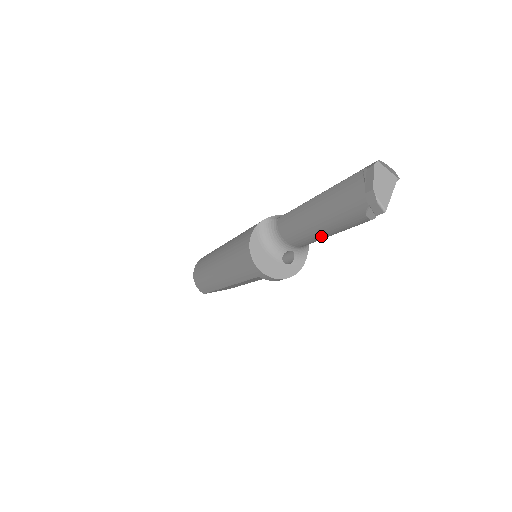
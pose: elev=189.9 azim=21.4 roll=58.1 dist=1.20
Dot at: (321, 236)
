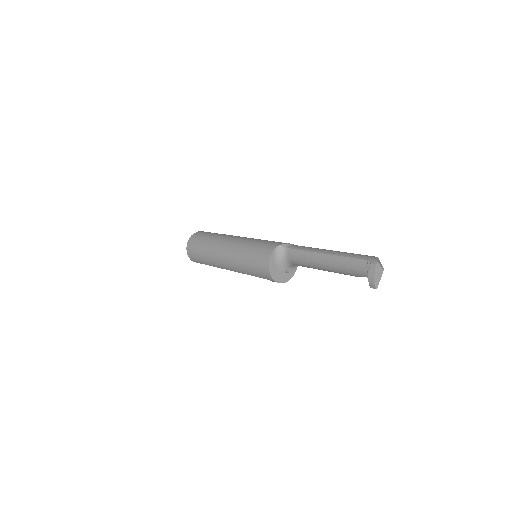
Dot at: occluded
